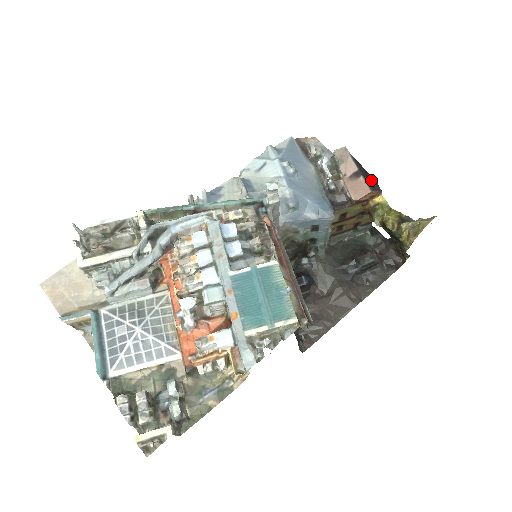
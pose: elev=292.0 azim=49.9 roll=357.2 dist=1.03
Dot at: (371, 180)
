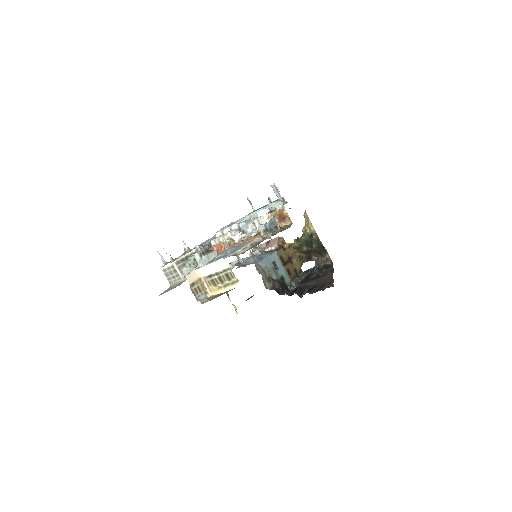
Dot at: occluded
